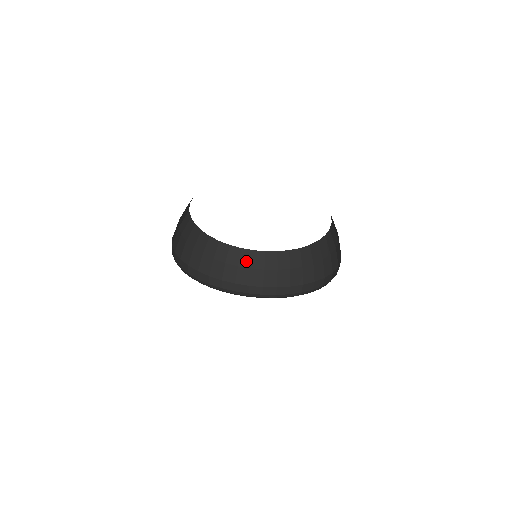
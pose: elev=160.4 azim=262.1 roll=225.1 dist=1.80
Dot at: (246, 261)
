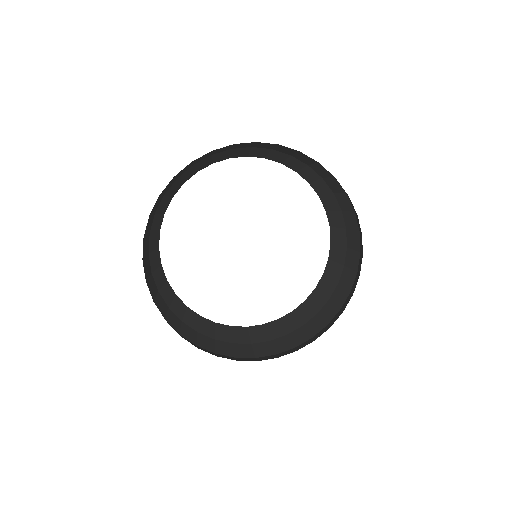
Dot at: (224, 335)
